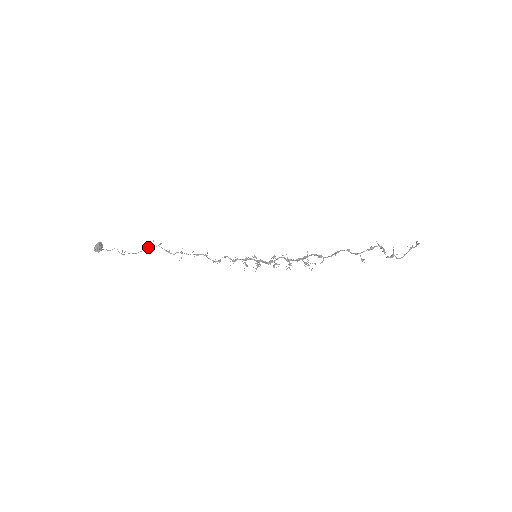
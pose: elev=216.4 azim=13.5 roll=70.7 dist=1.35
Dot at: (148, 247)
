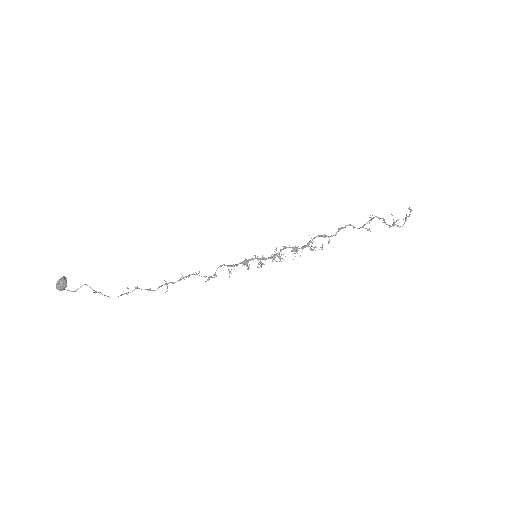
Dot at: (122, 294)
